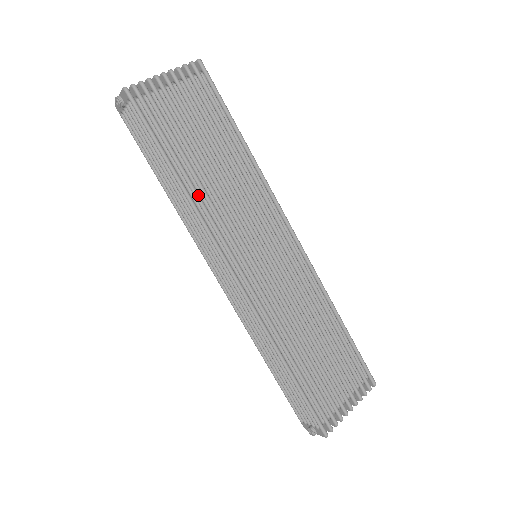
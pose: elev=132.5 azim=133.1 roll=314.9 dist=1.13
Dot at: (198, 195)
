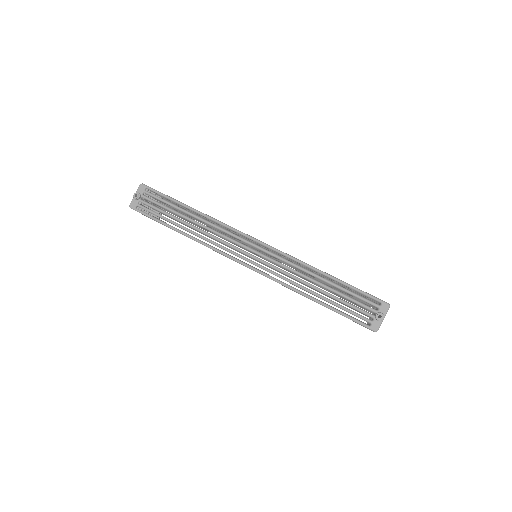
Dot at: occluded
